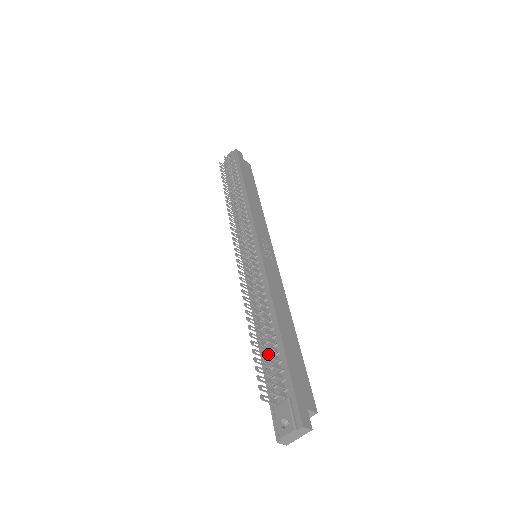
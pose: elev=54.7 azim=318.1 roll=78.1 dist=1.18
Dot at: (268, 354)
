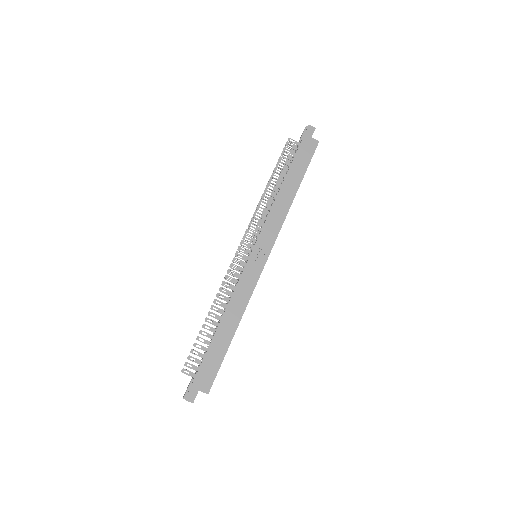
Dot at: occluded
